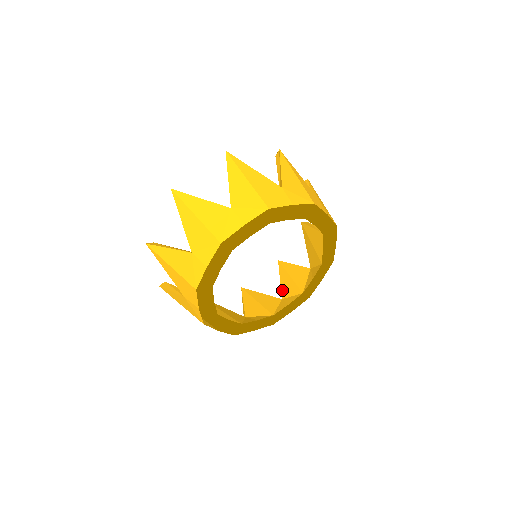
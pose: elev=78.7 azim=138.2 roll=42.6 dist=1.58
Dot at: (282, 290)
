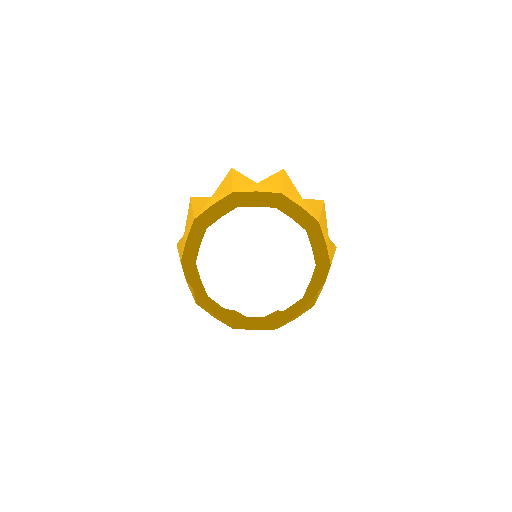
Dot at: occluded
